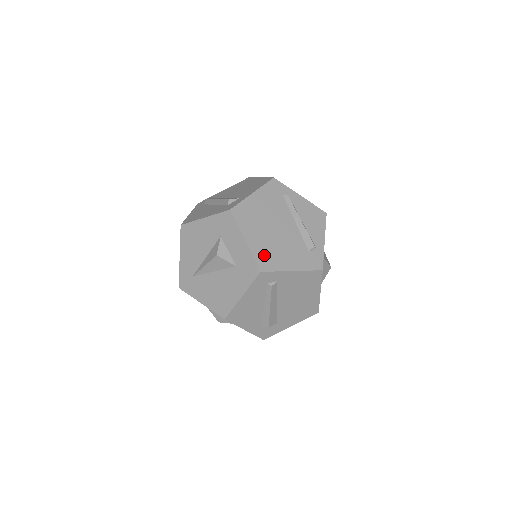
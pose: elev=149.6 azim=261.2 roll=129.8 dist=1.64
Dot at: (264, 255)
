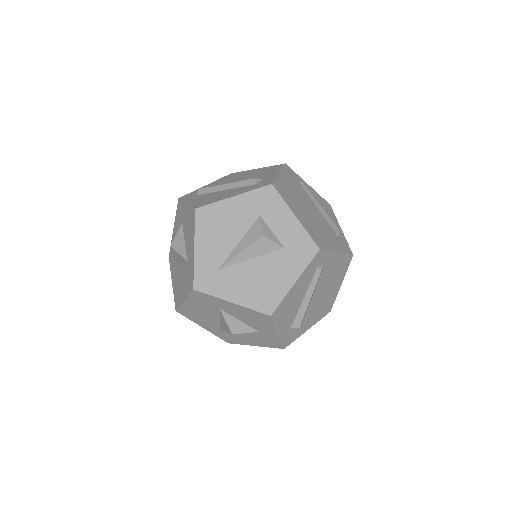
Dot at: (314, 233)
